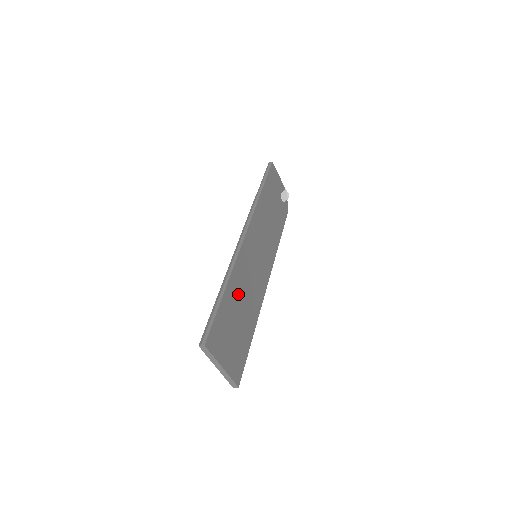
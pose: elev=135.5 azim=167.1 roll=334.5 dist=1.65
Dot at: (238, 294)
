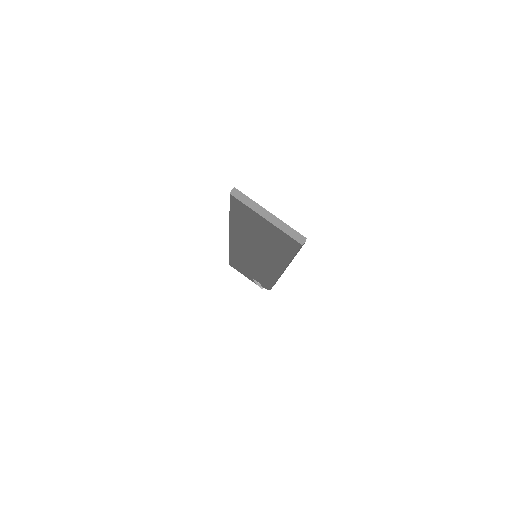
Dot at: occluded
